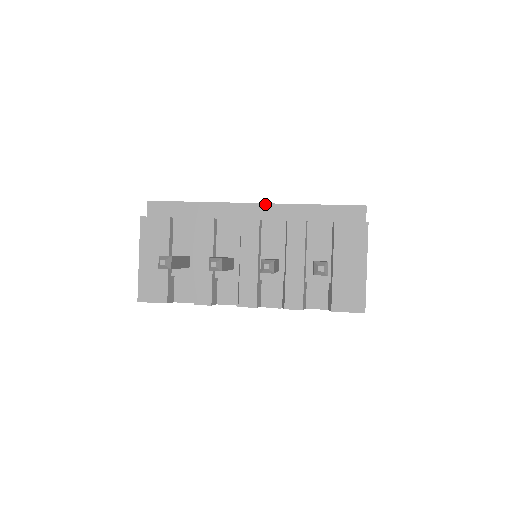
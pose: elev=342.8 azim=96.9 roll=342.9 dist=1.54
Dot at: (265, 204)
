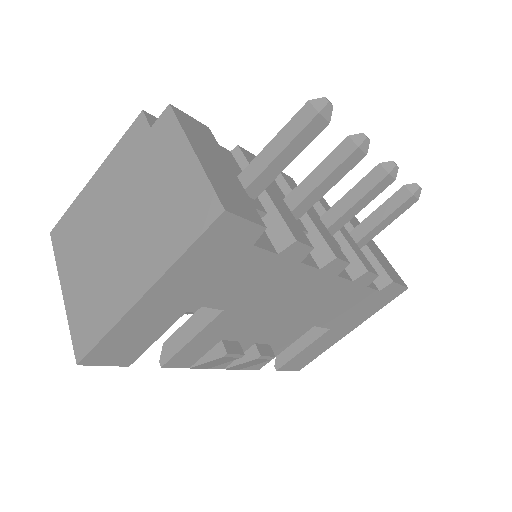
Dot at: occluded
